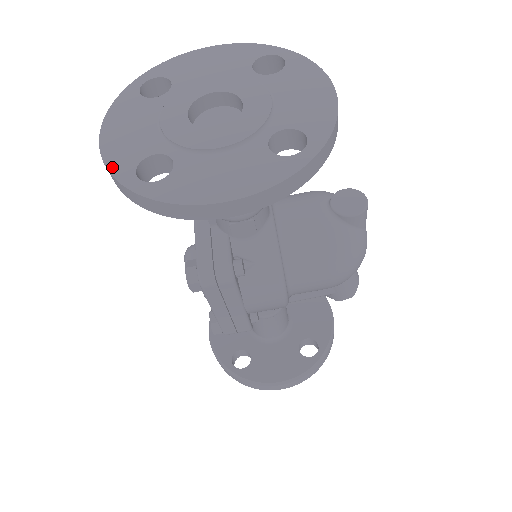
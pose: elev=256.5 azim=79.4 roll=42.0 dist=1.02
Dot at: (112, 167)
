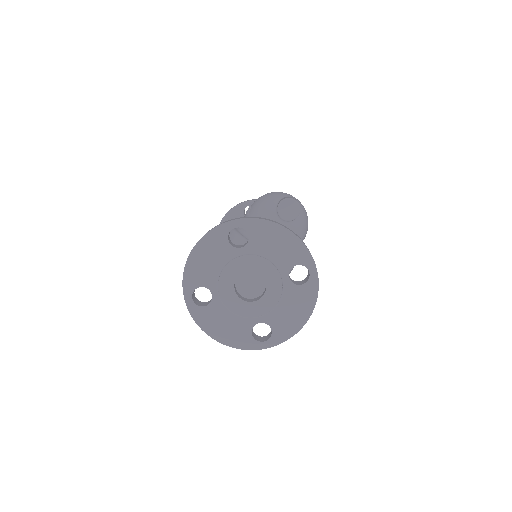
Dot at: (244, 347)
